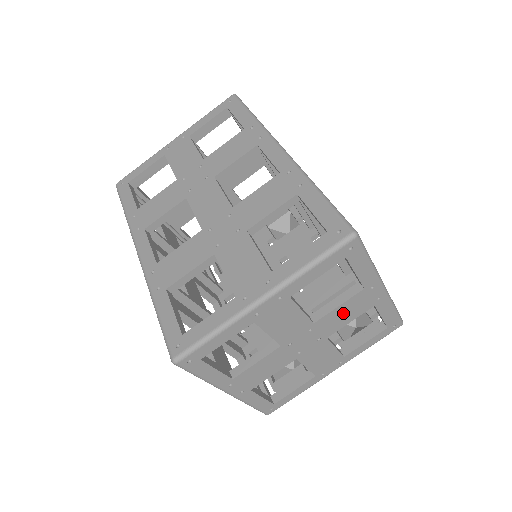
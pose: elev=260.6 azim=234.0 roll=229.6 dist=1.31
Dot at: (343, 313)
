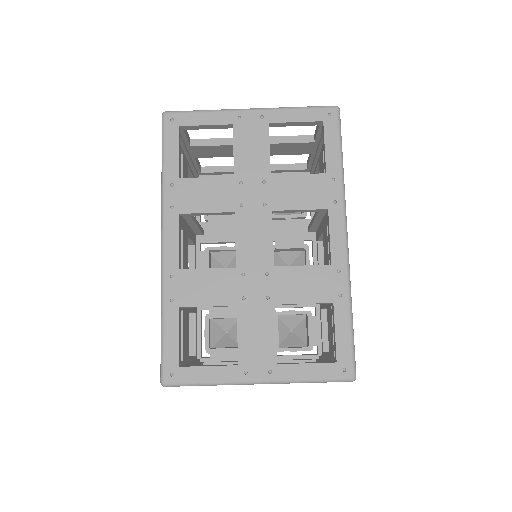
Dot at: occluded
